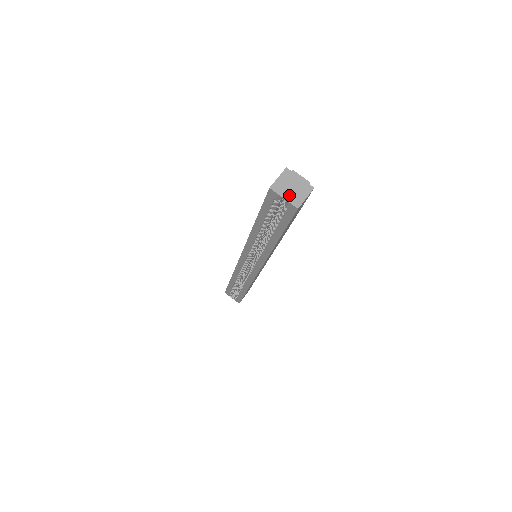
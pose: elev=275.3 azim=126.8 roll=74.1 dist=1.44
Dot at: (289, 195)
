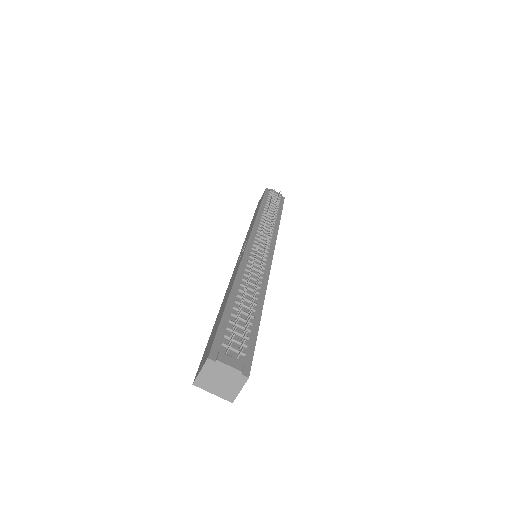
Dot at: (218, 390)
